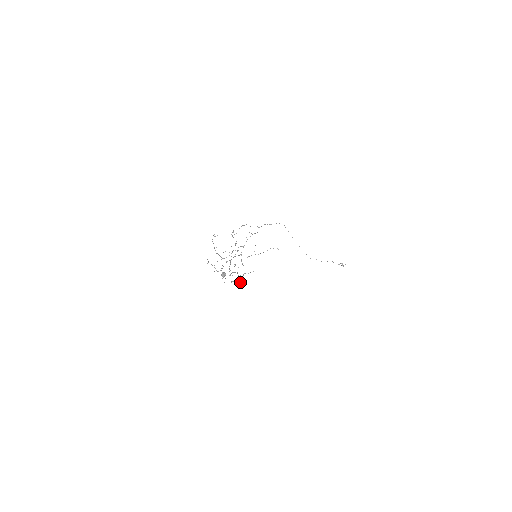
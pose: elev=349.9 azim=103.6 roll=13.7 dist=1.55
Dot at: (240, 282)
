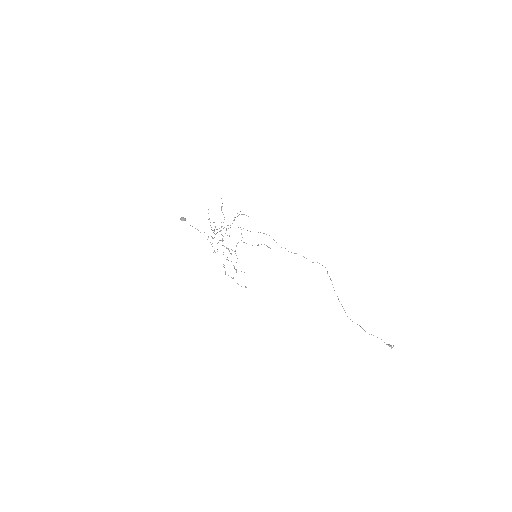
Dot at: occluded
